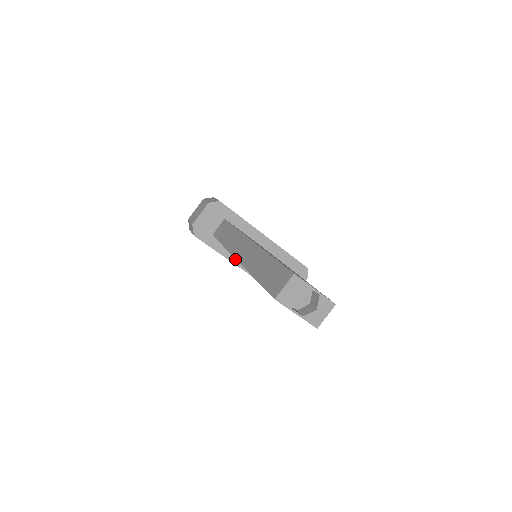
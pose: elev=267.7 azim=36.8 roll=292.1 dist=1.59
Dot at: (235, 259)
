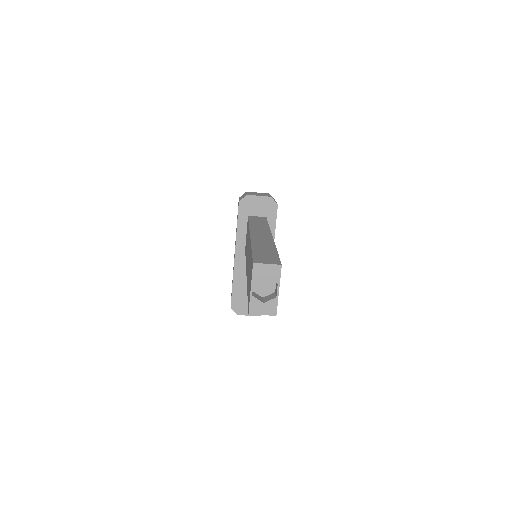
Dot at: (240, 246)
